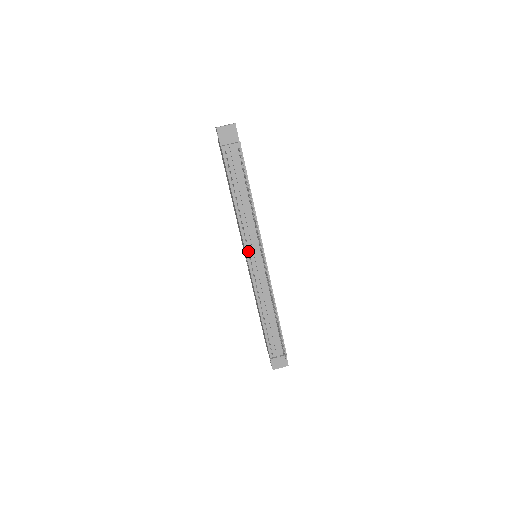
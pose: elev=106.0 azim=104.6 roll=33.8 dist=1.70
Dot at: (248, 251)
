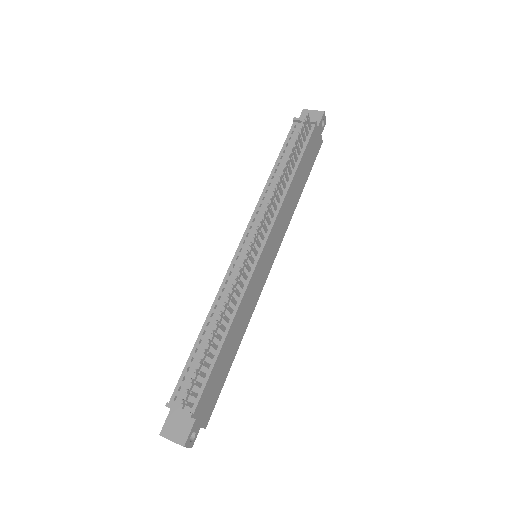
Dot at: occluded
